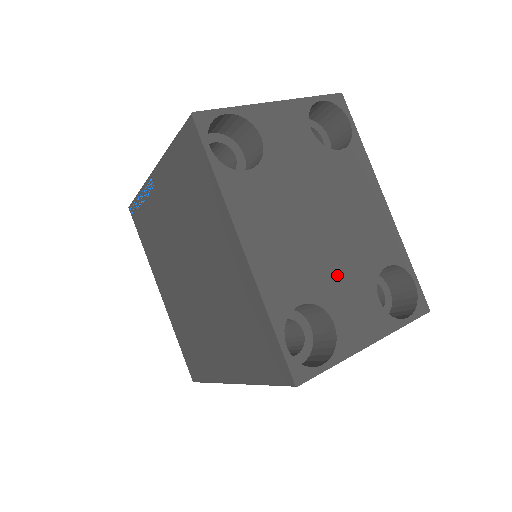
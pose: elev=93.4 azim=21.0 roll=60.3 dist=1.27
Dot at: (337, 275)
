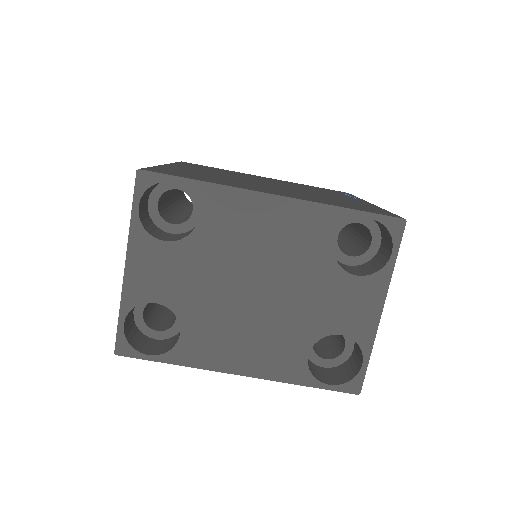
Dot at: (308, 305)
